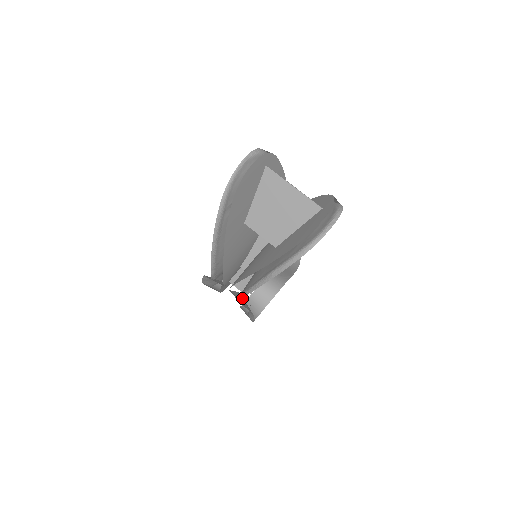
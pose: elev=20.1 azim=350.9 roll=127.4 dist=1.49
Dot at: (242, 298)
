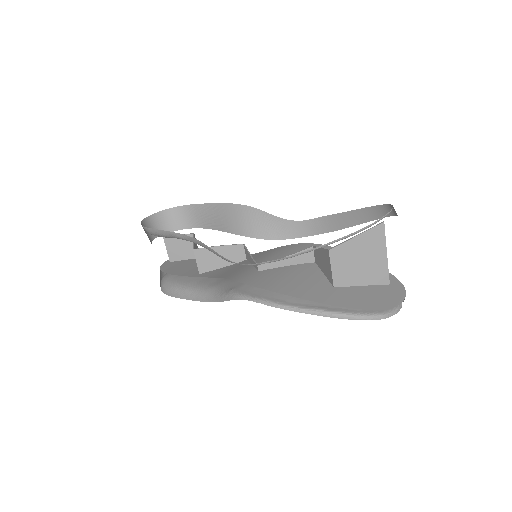
Dot at: occluded
